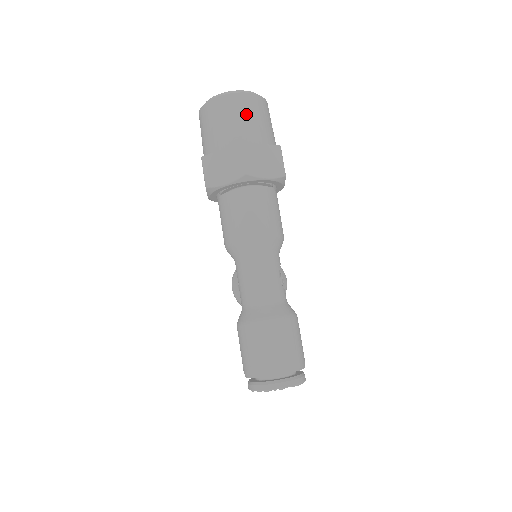
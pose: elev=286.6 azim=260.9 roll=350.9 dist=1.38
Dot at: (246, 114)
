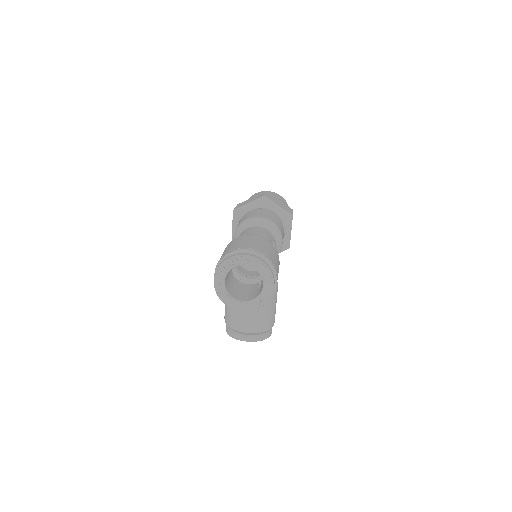
Dot at: (274, 195)
